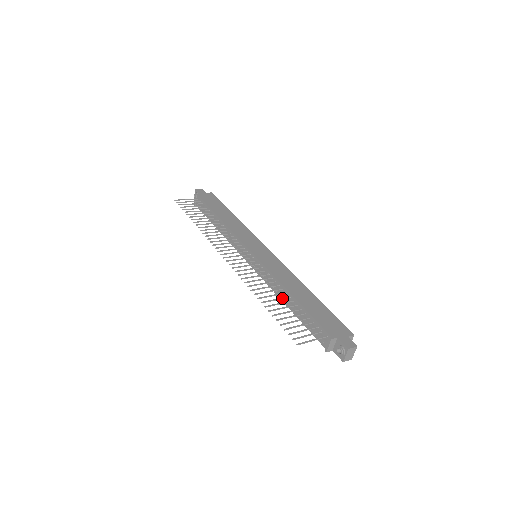
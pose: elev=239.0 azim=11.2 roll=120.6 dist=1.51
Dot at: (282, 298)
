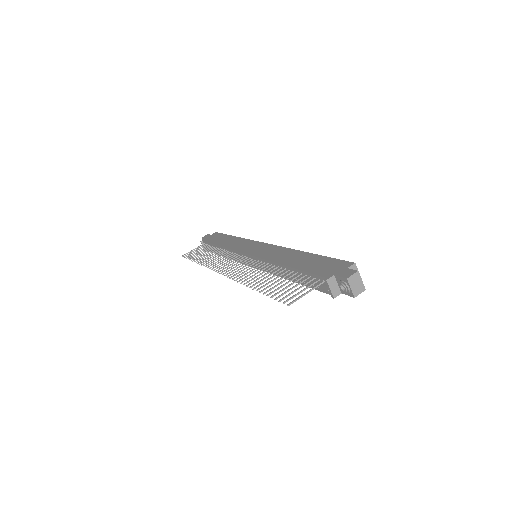
Dot at: (276, 274)
